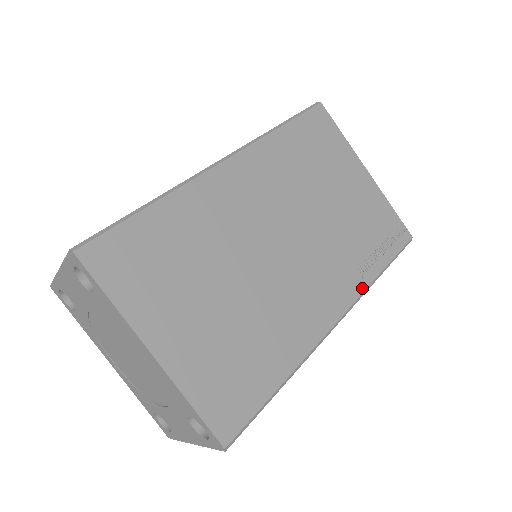
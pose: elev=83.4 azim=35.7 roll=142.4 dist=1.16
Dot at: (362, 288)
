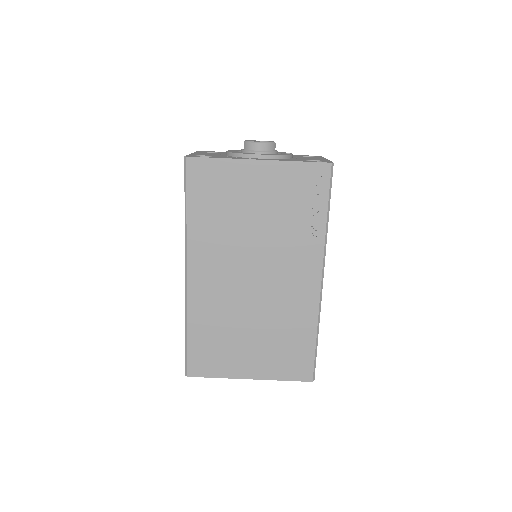
Dot at: (321, 246)
